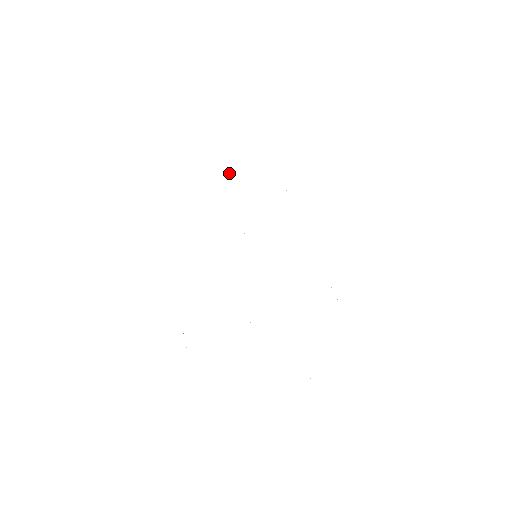
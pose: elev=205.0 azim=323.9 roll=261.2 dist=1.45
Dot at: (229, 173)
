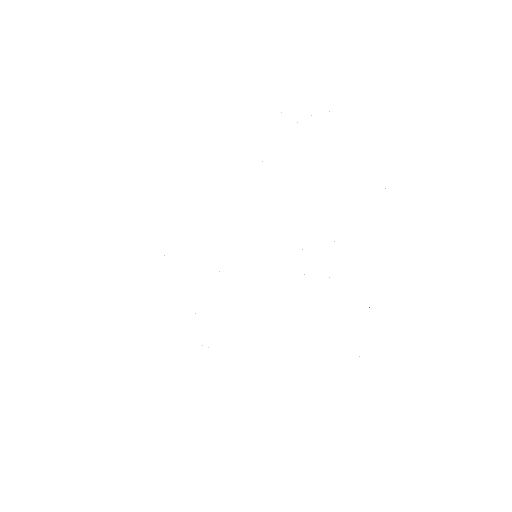
Dot at: occluded
